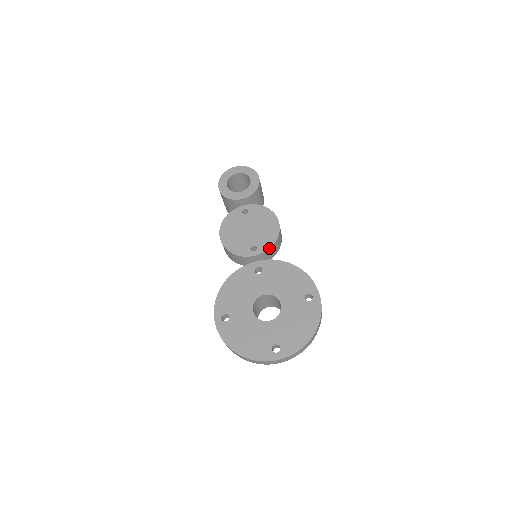
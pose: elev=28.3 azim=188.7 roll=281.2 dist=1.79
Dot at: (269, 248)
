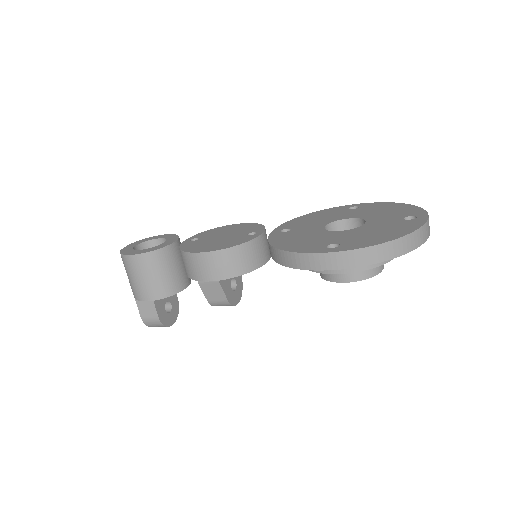
Dot at: (264, 226)
